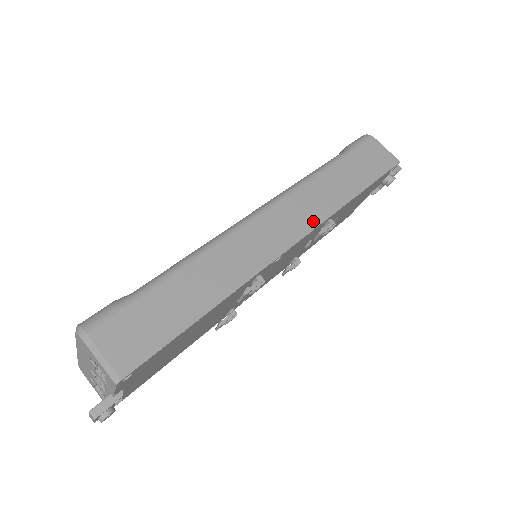
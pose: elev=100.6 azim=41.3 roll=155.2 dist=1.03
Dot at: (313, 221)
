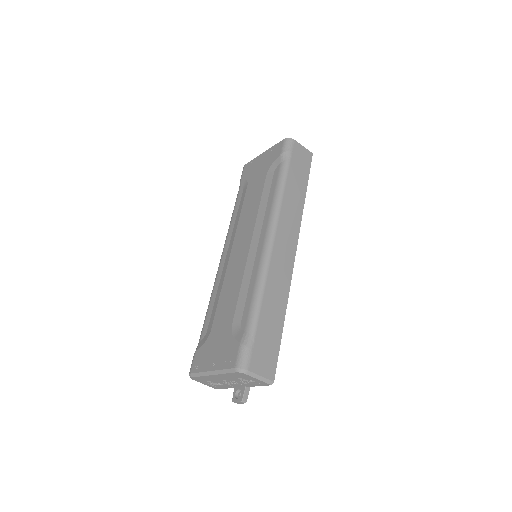
Dot at: (296, 229)
